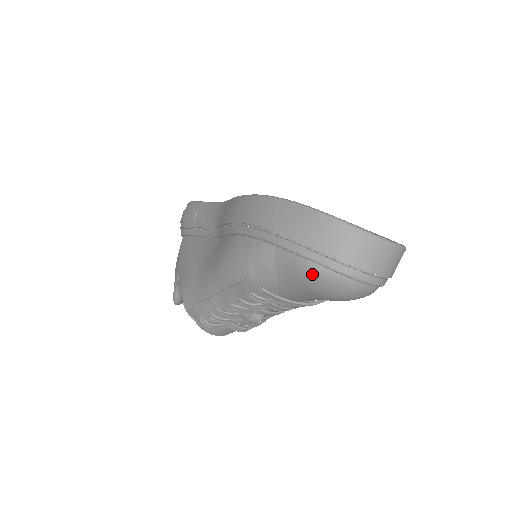
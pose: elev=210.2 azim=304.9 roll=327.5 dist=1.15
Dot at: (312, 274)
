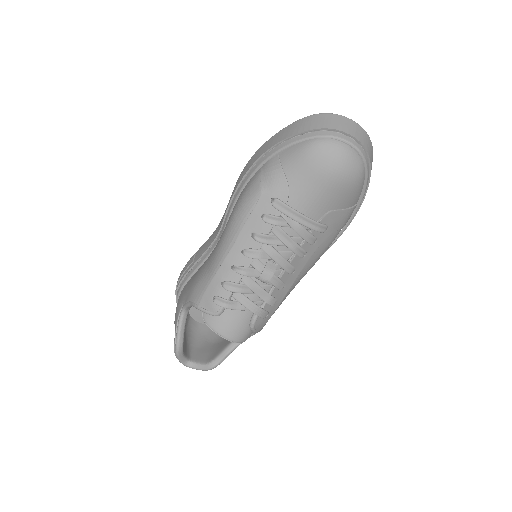
Dot at: (313, 147)
